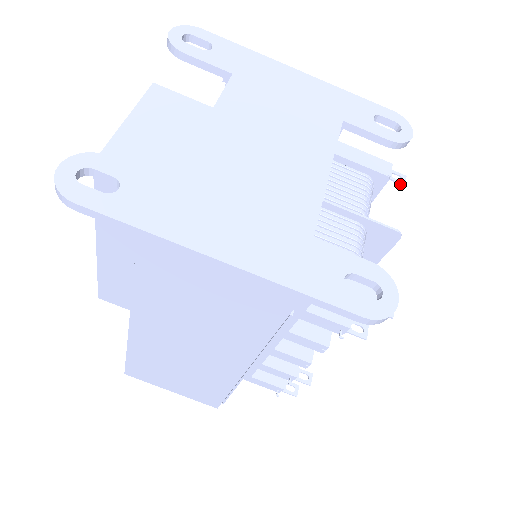
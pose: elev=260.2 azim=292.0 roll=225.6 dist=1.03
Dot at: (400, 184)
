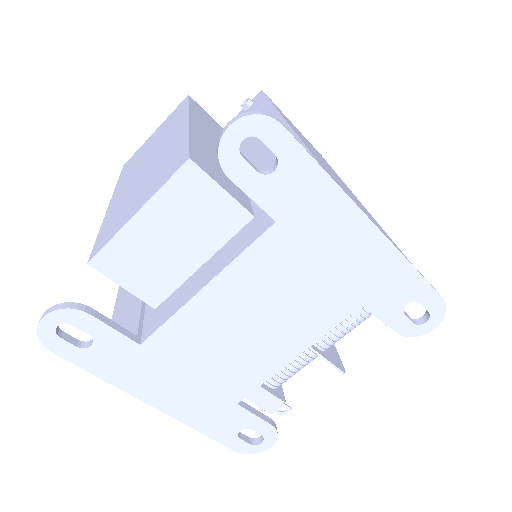
Dot at: occluded
